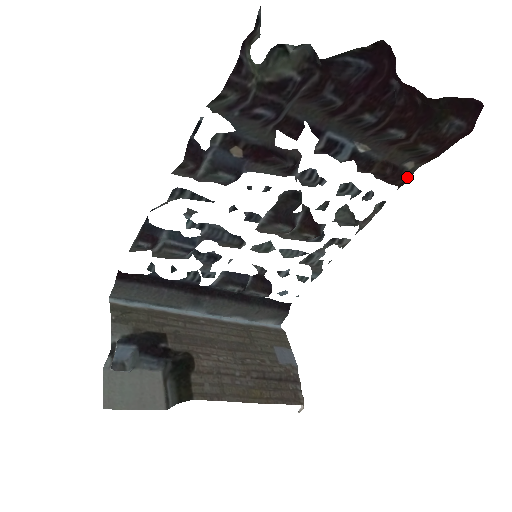
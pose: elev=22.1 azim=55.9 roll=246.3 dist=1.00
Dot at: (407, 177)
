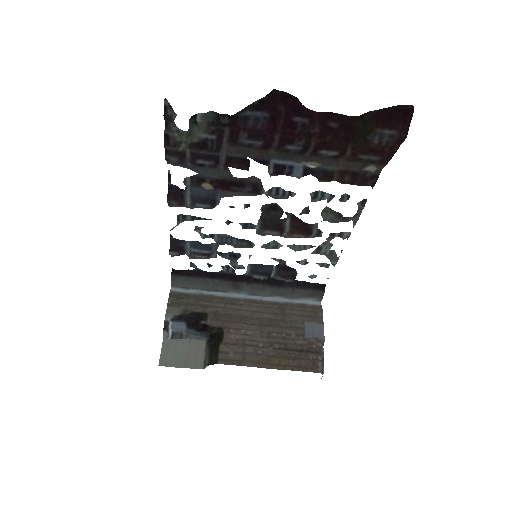
Dot at: (374, 178)
